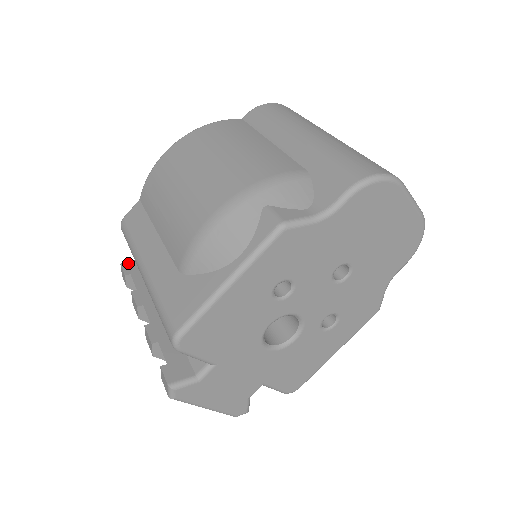
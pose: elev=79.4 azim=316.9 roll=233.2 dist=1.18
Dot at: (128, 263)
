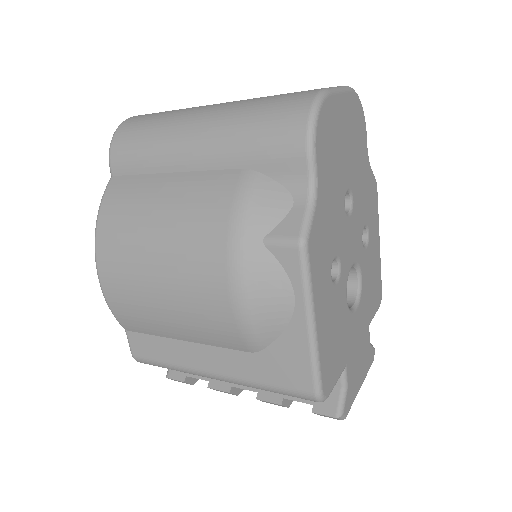
Dot at: (170, 370)
